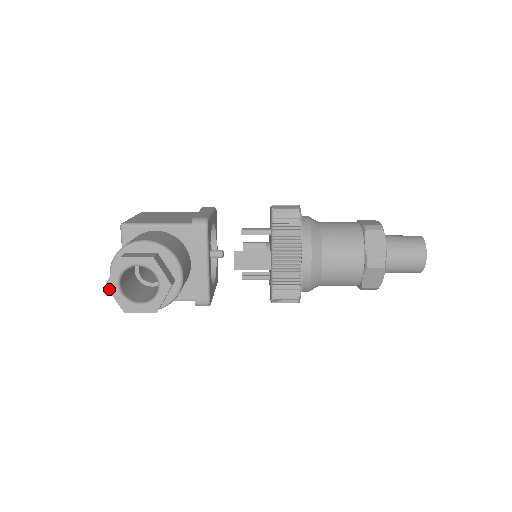
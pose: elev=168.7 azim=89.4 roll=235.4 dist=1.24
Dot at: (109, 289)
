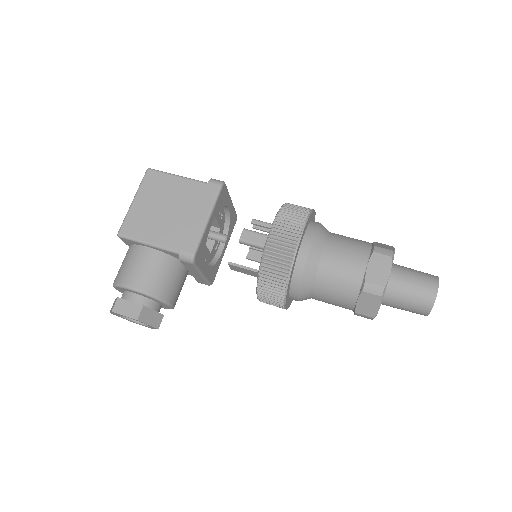
Dot at: (113, 314)
